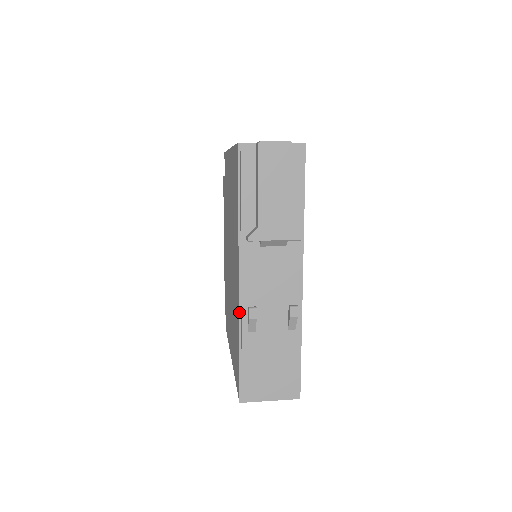
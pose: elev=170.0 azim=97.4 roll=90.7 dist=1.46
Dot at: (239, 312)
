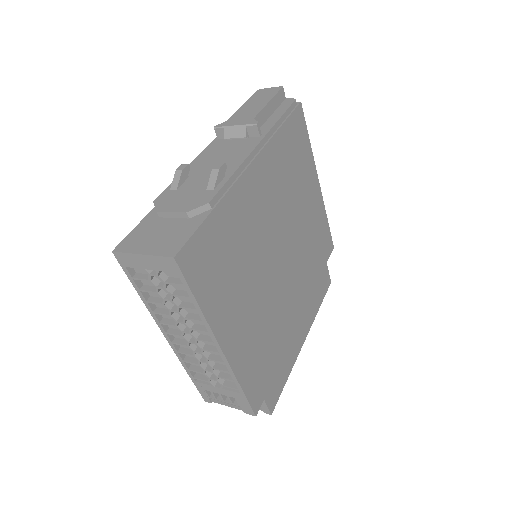
Dot at: occluded
